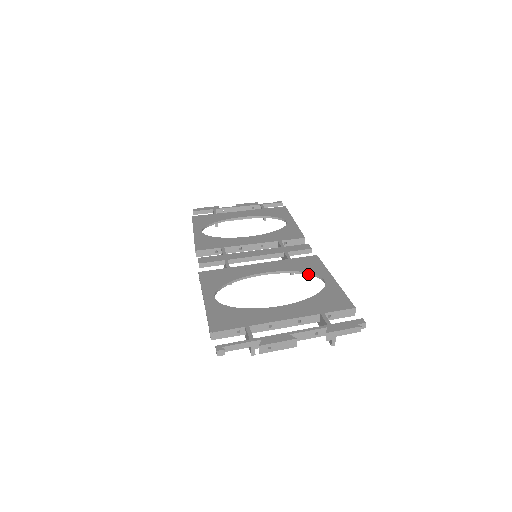
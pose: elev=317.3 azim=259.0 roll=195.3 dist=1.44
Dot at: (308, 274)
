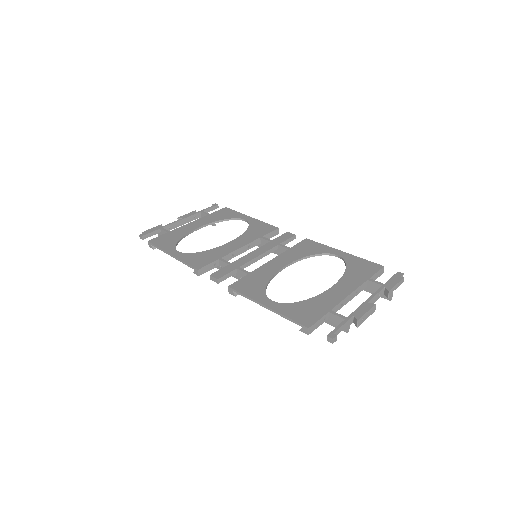
Dot at: (318, 255)
